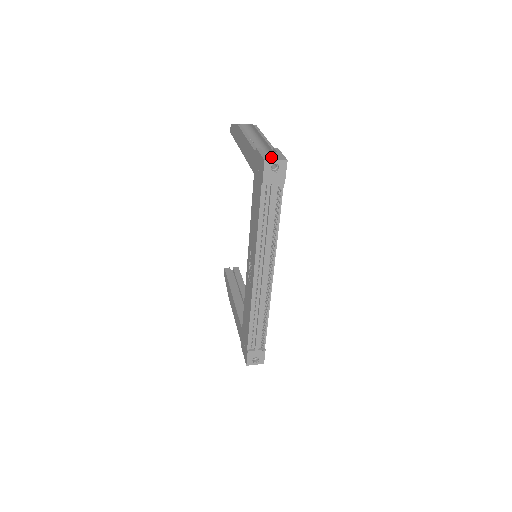
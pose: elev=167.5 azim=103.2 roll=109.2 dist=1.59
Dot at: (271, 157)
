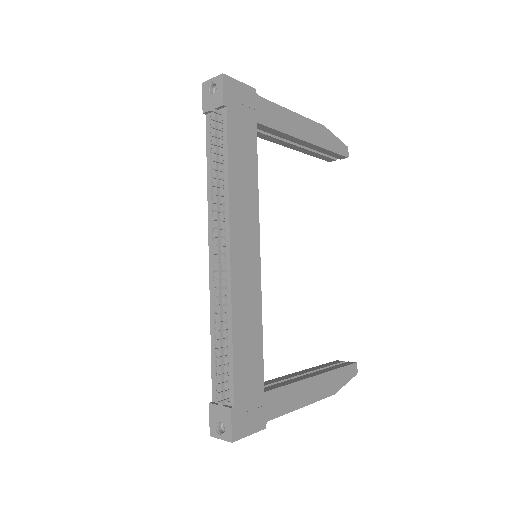
Dot at: occluded
